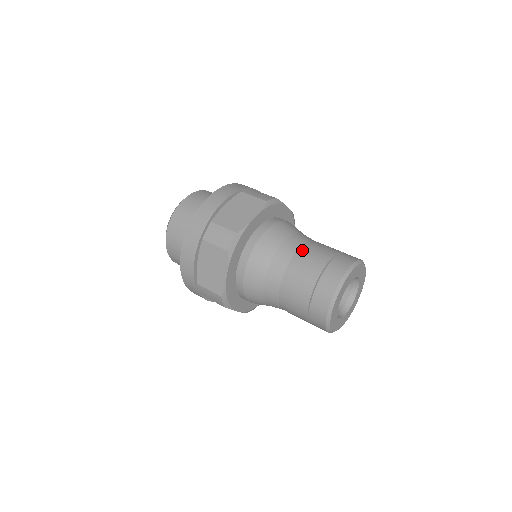
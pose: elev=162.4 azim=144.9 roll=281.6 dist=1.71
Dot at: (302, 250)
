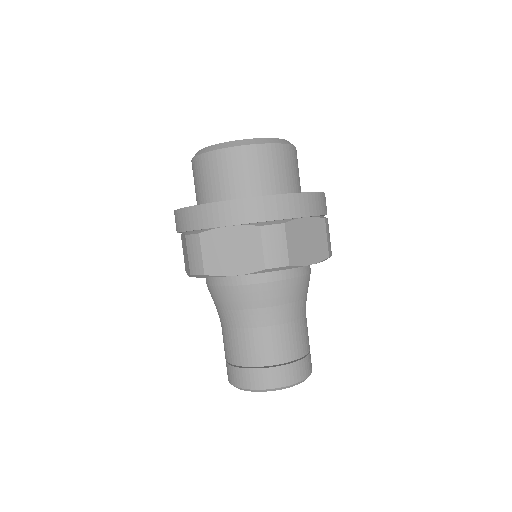
Dot at: (255, 332)
